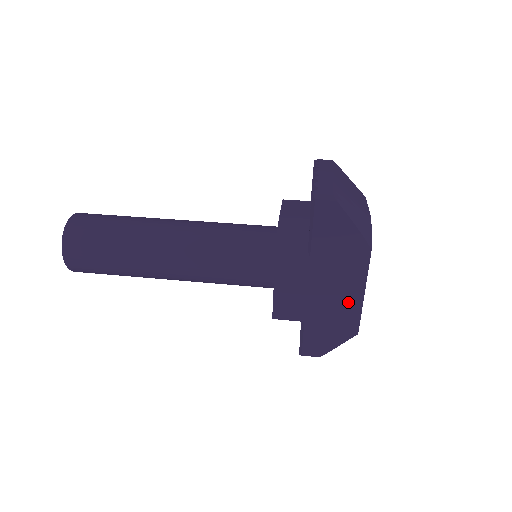
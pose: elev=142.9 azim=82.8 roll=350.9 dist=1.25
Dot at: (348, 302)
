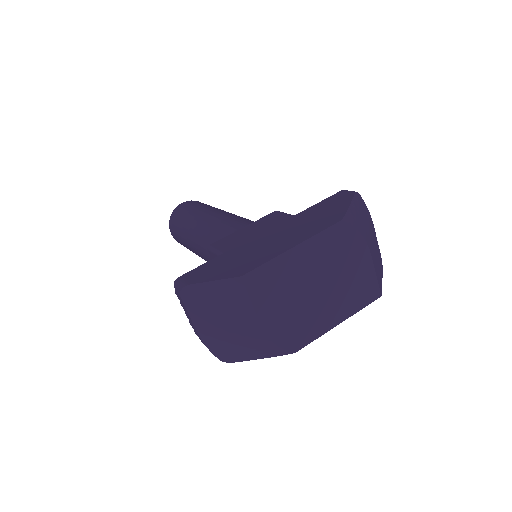
Dot at: (273, 249)
